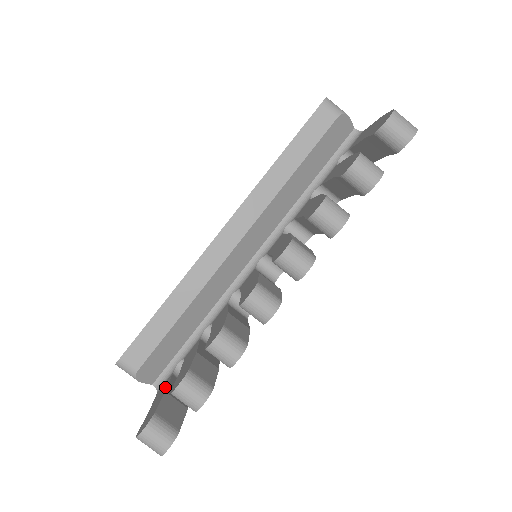
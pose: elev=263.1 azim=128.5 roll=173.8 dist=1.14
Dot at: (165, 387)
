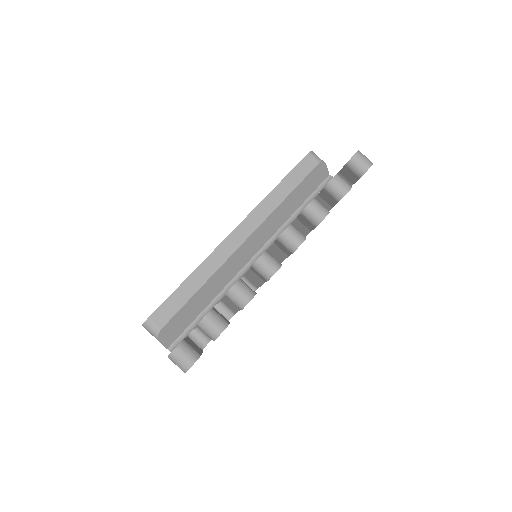
Dot at: occluded
